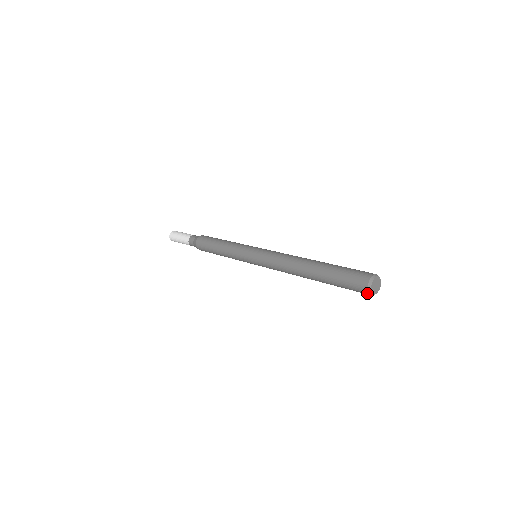
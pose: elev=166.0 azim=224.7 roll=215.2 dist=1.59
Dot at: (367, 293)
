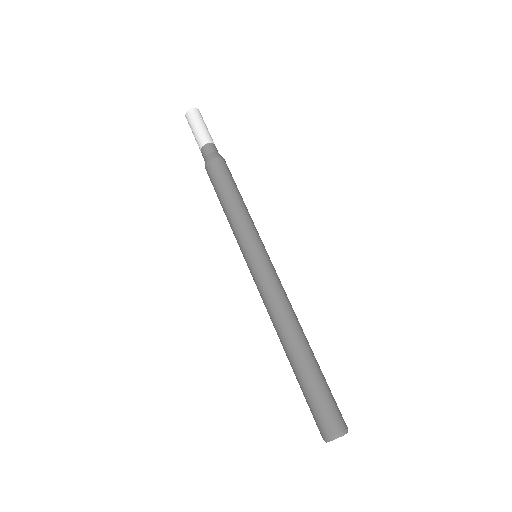
Dot at: (322, 437)
